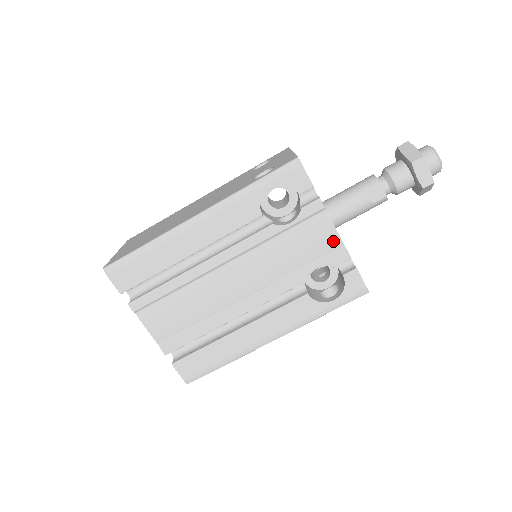
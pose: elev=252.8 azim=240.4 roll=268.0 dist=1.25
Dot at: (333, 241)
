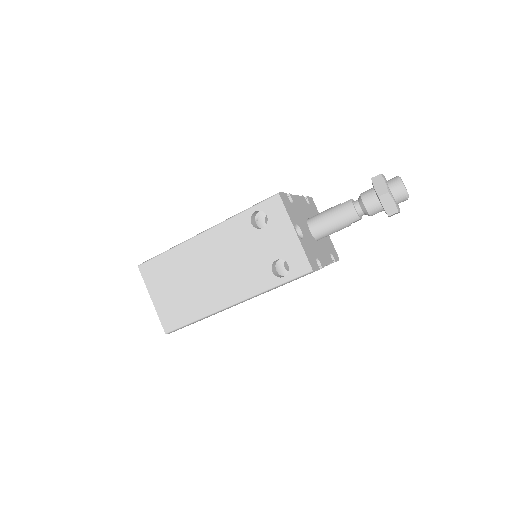
Dot at: occluded
